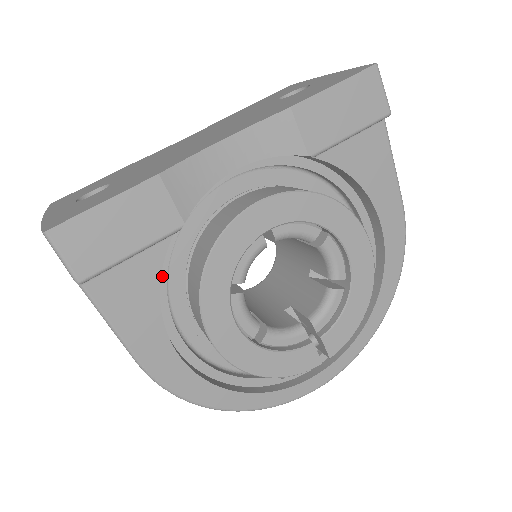
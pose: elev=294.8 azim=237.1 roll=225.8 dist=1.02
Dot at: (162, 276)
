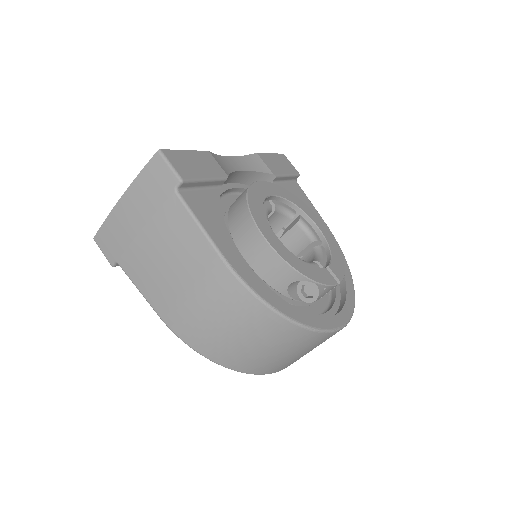
Dot at: occluded
